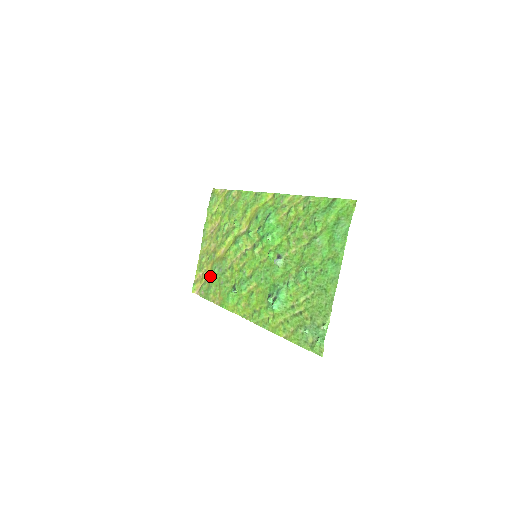
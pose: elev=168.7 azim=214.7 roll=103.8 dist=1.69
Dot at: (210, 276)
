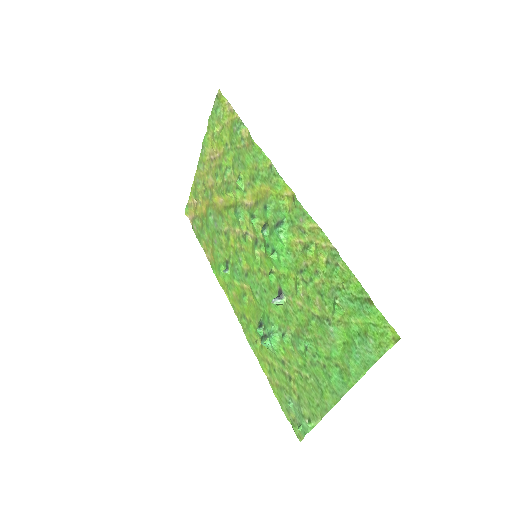
Dot at: (204, 218)
